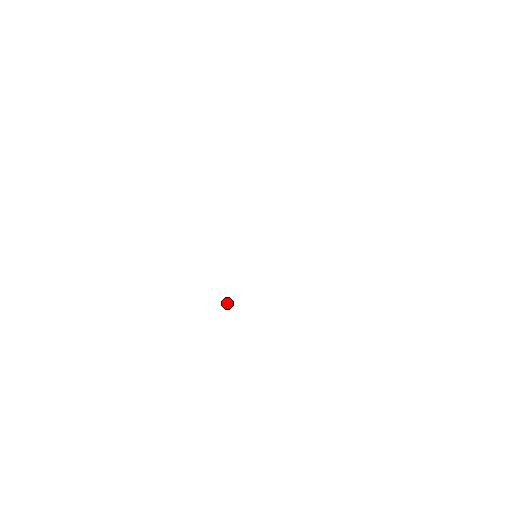
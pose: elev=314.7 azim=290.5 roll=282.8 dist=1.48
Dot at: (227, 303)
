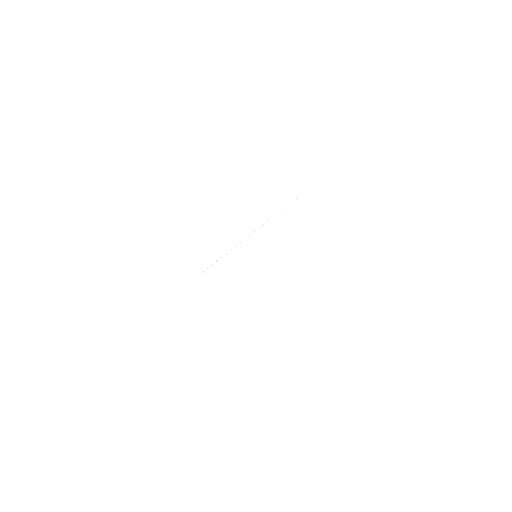
Dot at: occluded
